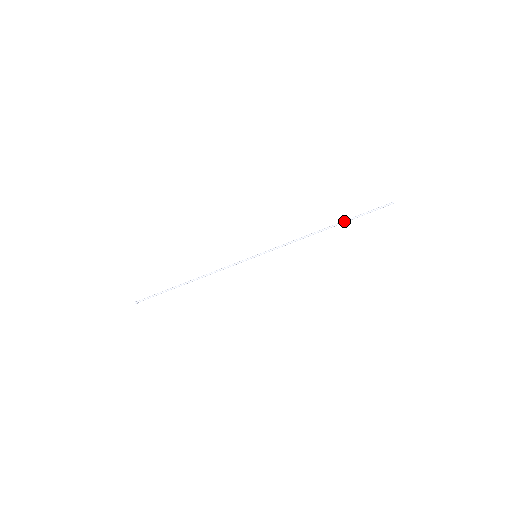
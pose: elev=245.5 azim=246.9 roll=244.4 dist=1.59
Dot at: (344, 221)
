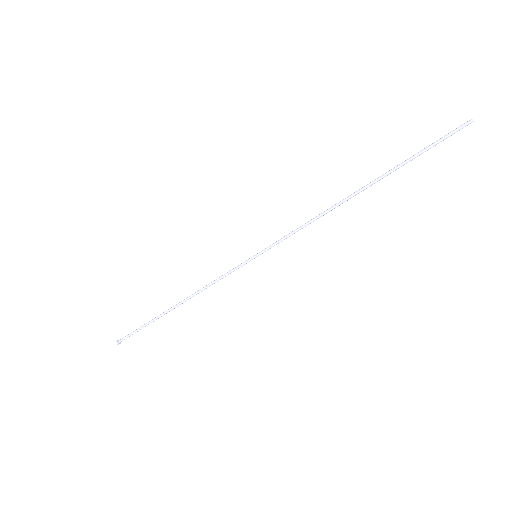
Dot at: (386, 174)
